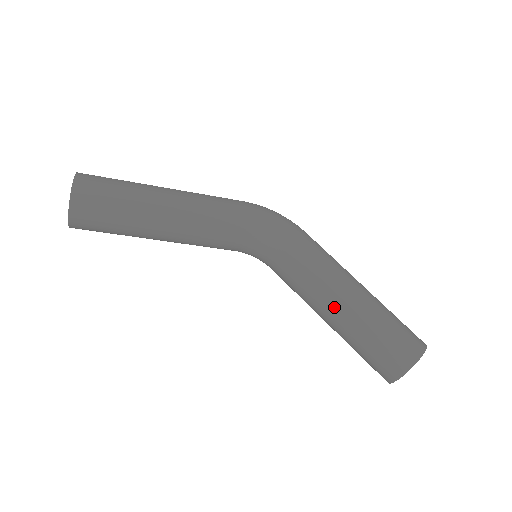
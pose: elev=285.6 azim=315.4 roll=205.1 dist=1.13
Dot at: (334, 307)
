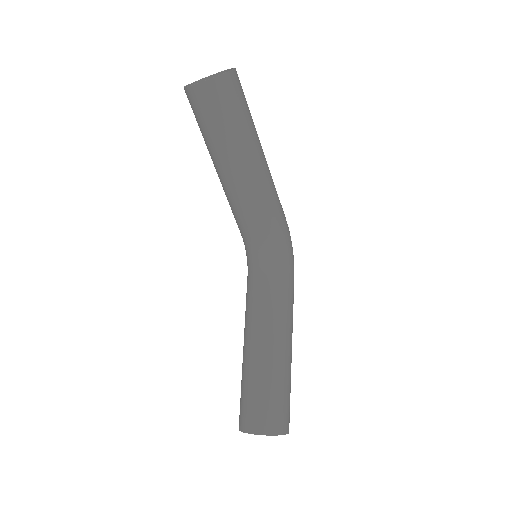
Dot at: (268, 343)
